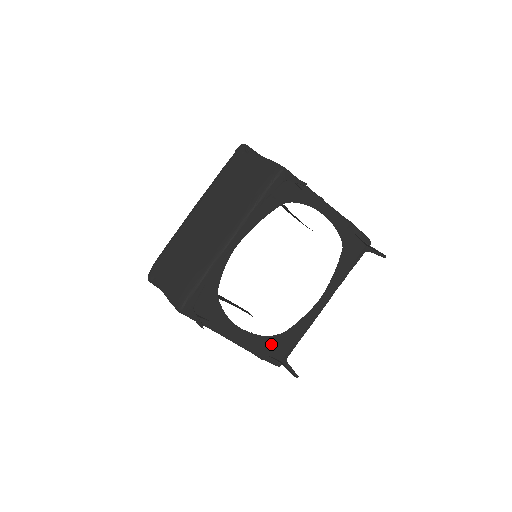
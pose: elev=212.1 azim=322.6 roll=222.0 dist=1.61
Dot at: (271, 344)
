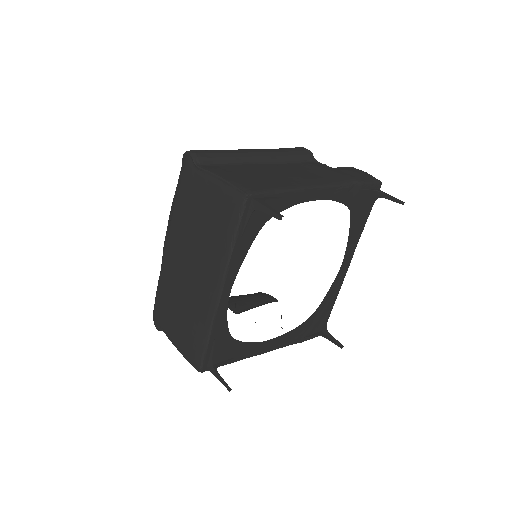
Dot at: (305, 328)
